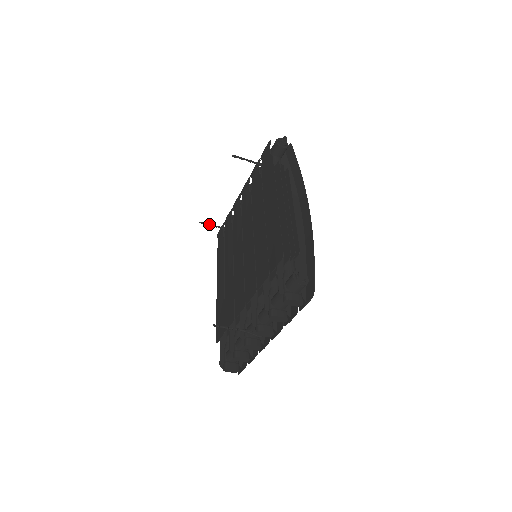
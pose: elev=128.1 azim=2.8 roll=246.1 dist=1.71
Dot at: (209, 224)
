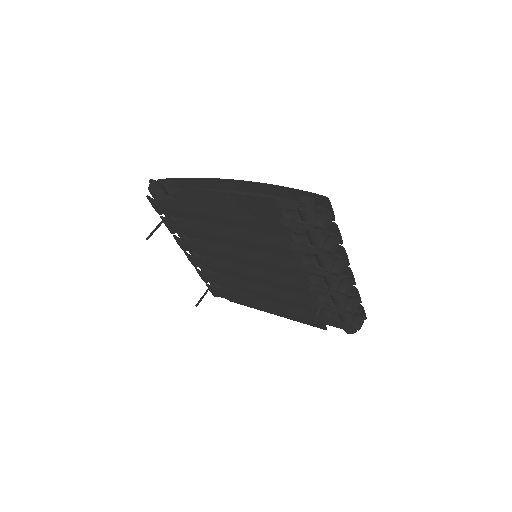
Dot at: (201, 298)
